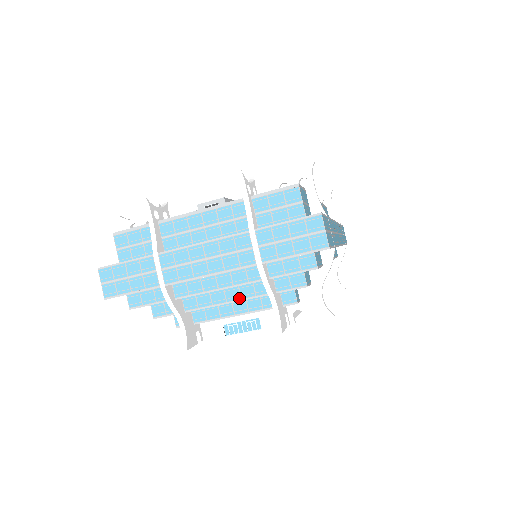
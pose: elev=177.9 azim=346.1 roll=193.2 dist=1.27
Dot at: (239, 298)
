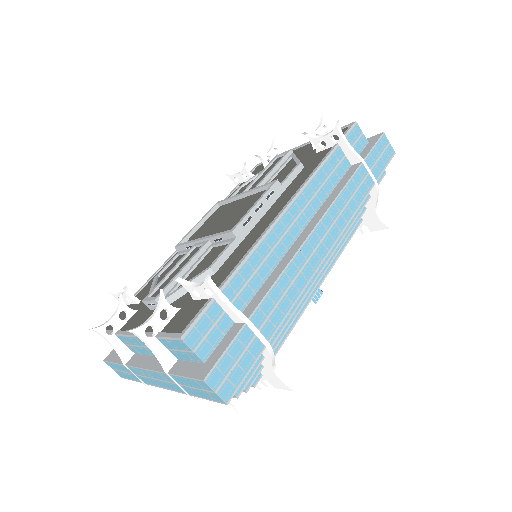
Dot at: occluded
